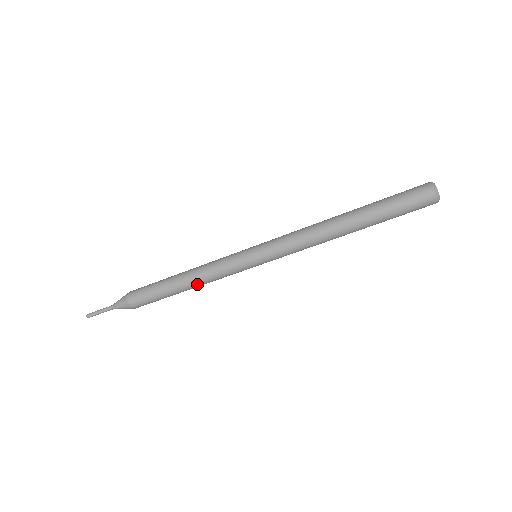
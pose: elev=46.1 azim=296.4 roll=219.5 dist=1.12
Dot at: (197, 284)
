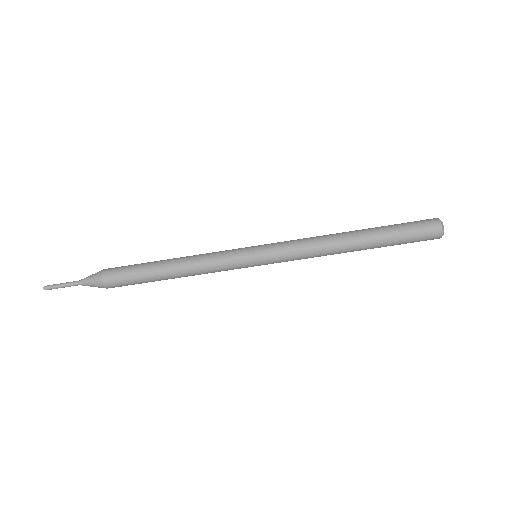
Dot at: (185, 266)
